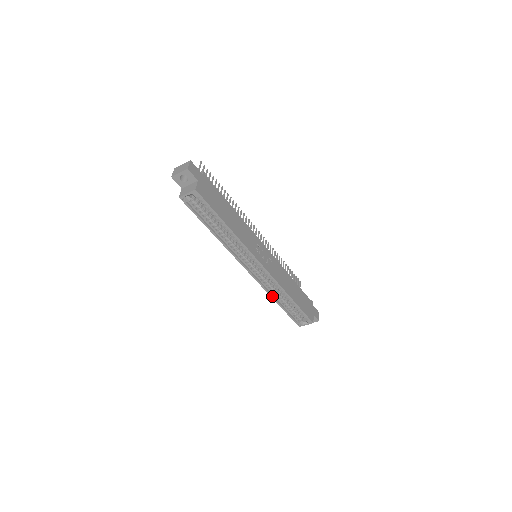
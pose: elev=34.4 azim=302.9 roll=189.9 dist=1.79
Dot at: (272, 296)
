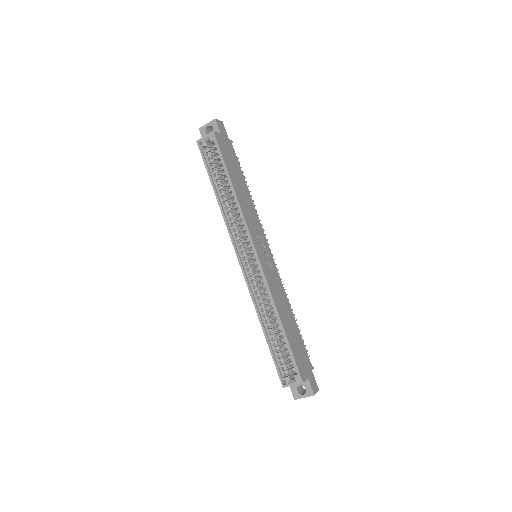
Dot at: (258, 313)
